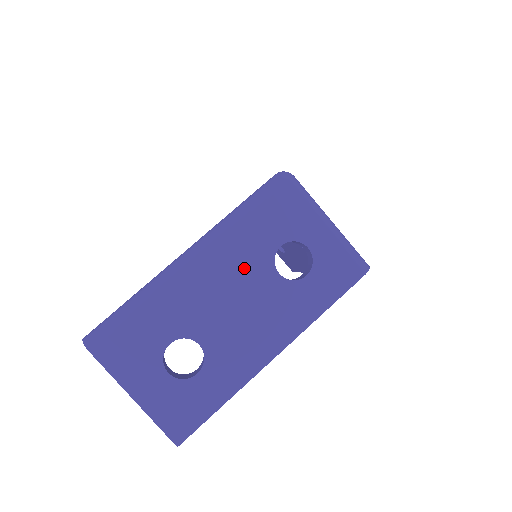
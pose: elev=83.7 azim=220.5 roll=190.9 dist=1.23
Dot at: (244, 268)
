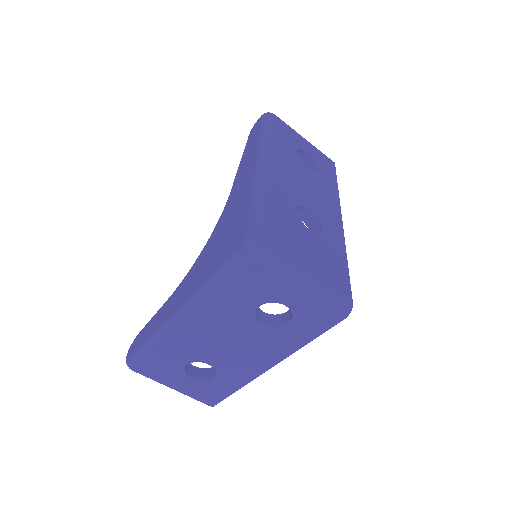
Dot at: (230, 323)
